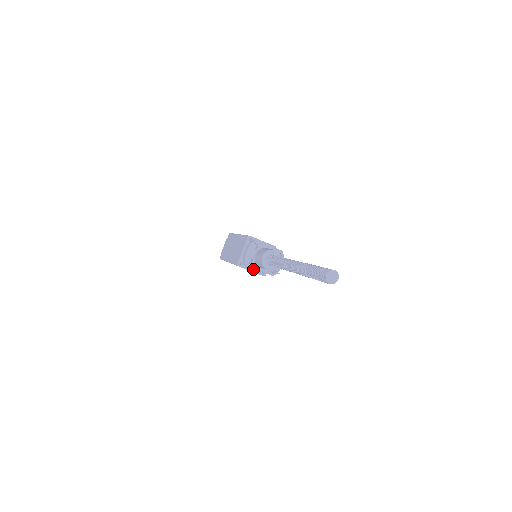
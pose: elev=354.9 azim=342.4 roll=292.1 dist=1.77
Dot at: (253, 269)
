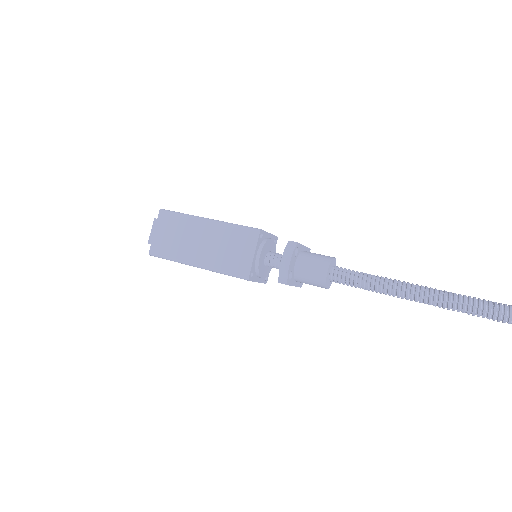
Dot at: (259, 278)
